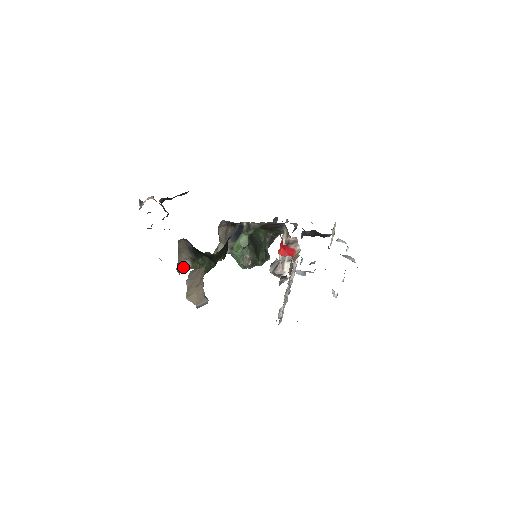
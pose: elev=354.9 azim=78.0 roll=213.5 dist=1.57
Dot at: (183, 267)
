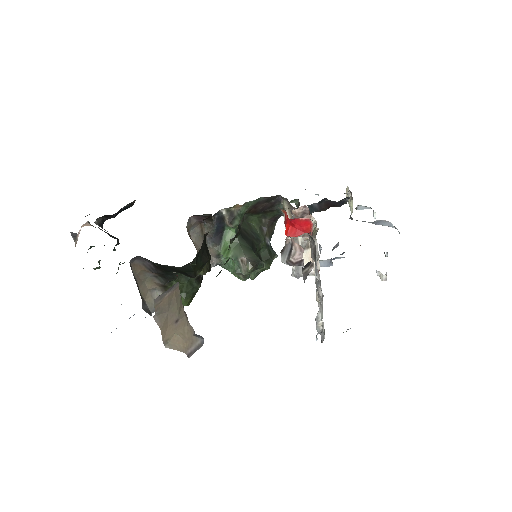
Dot at: (153, 303)
